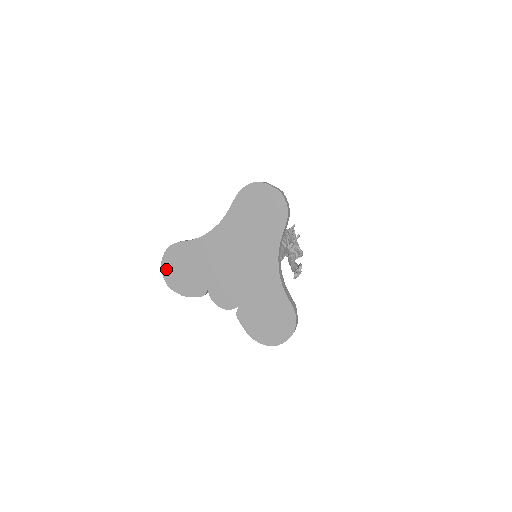
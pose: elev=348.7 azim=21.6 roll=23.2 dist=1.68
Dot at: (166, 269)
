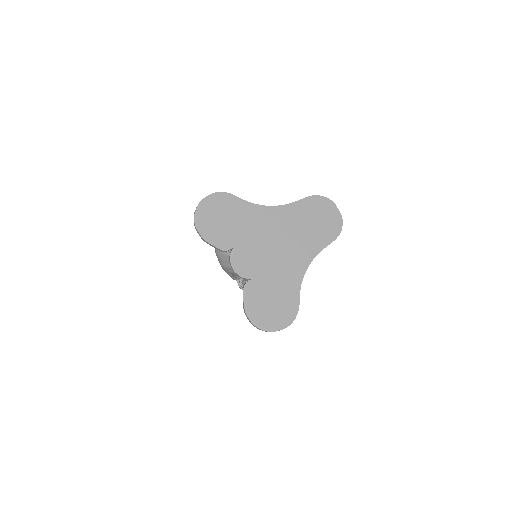
Dot at: (204, 207)
